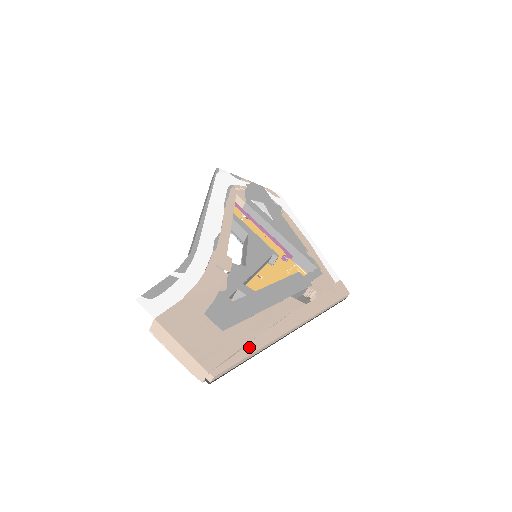
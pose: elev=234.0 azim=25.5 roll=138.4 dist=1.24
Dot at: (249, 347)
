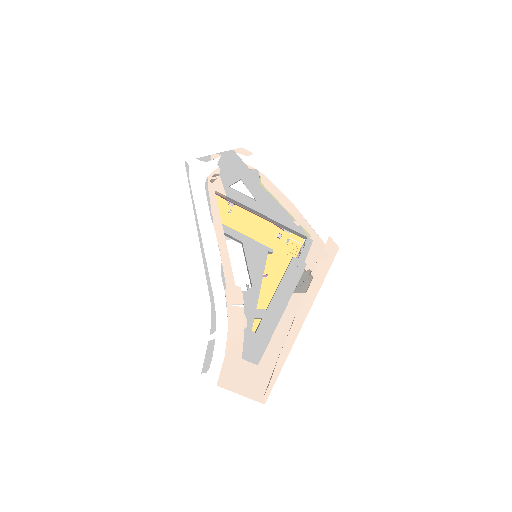
Dot at: (278, 366)
